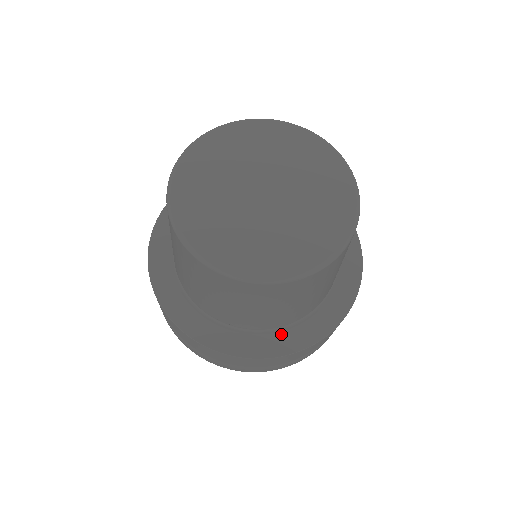
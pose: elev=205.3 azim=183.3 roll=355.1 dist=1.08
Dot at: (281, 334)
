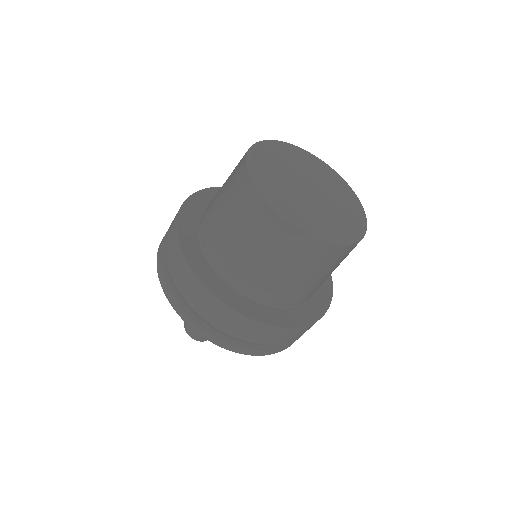
Dot at: (307, 306)
